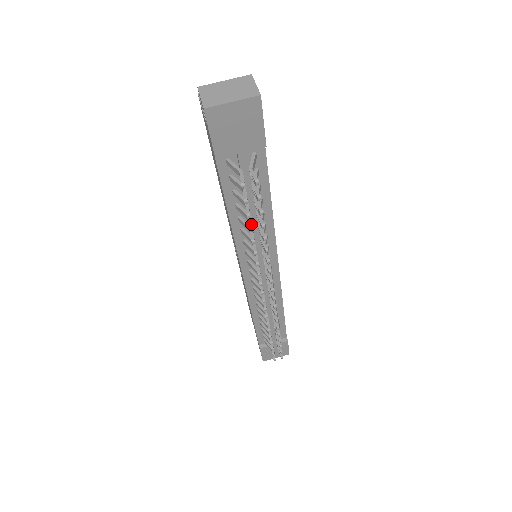
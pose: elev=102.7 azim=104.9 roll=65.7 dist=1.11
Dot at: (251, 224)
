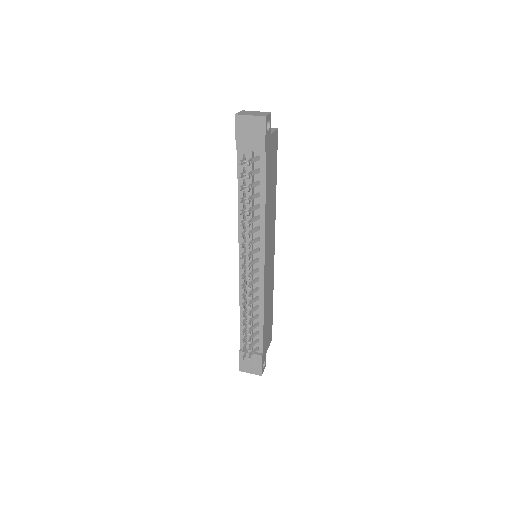
Dot at: (242, 198)
